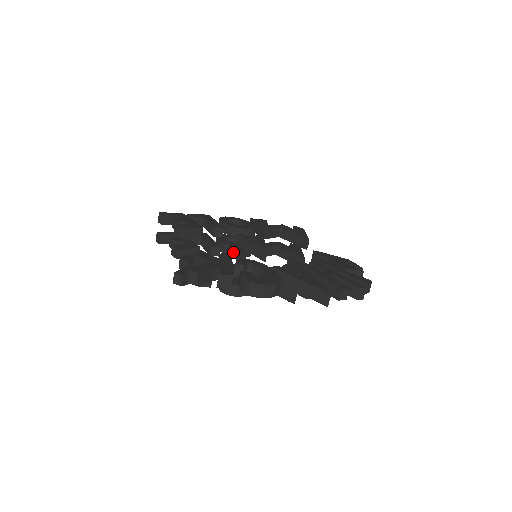
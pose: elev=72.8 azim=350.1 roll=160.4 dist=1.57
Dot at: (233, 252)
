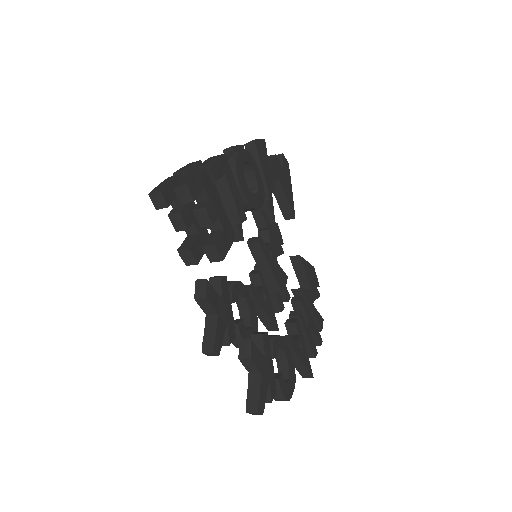
Dot at: occluded
